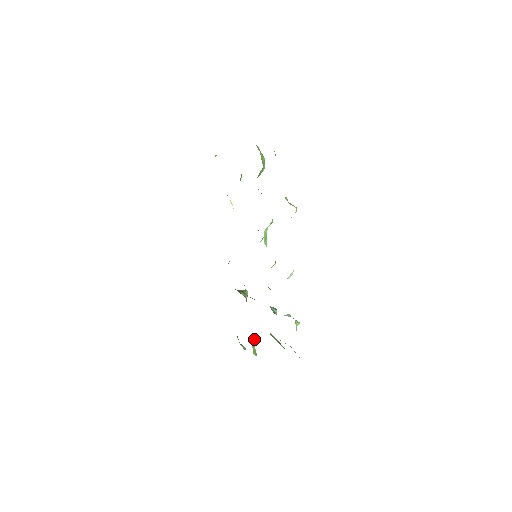
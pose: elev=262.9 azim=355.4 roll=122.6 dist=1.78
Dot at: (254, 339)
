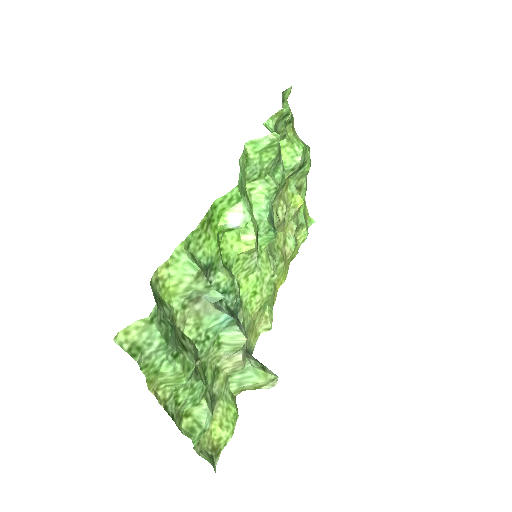
Dot at: (206, 410)
